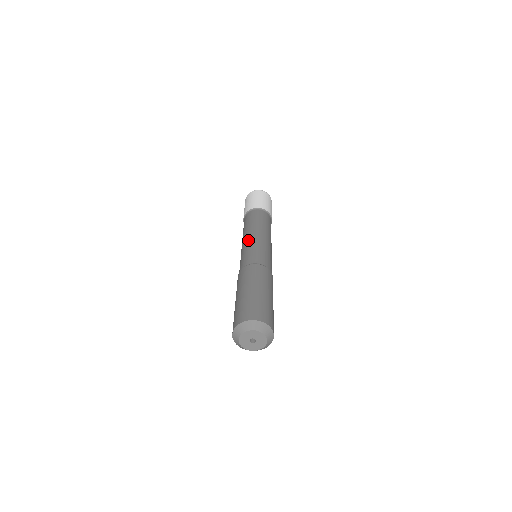
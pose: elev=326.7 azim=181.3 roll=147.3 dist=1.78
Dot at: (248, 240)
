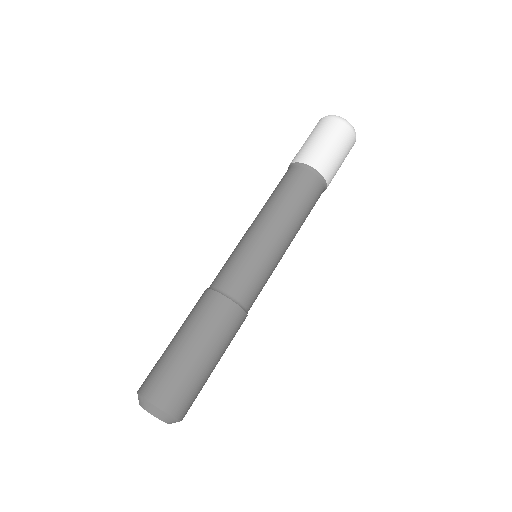
Dot at: (265, 240)
